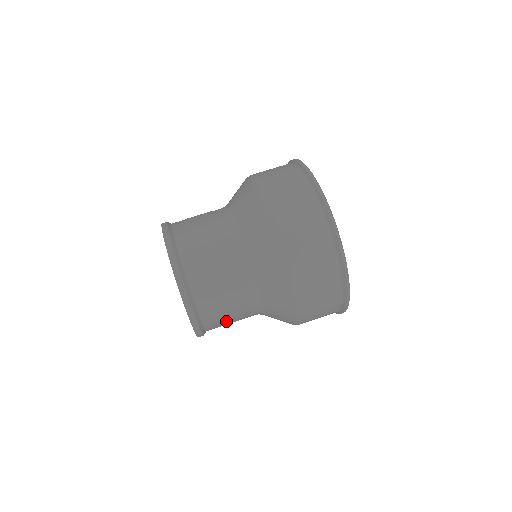
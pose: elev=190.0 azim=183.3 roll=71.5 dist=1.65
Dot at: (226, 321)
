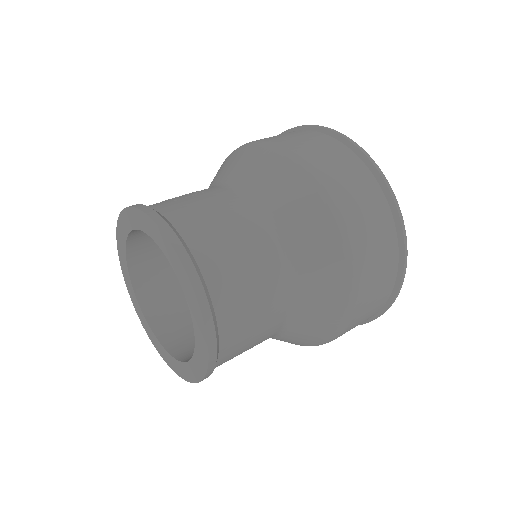
Dot at: (239, 354)
